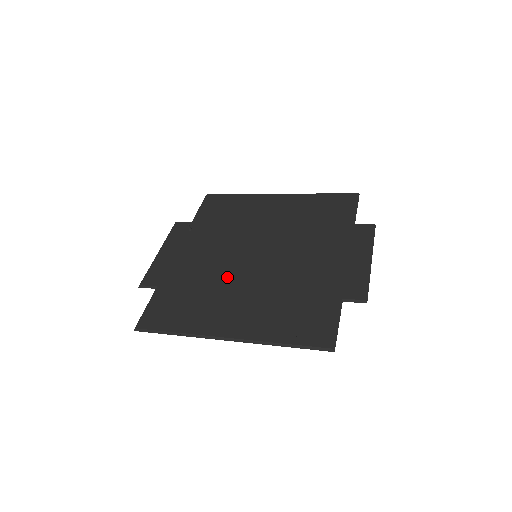
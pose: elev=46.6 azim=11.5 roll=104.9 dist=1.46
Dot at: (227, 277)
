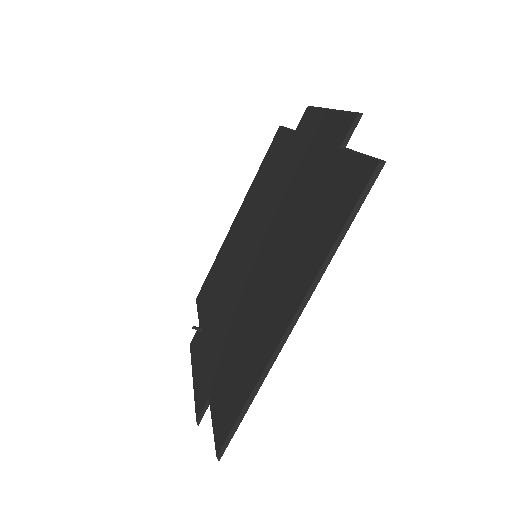
Dot at: (249, 299)
